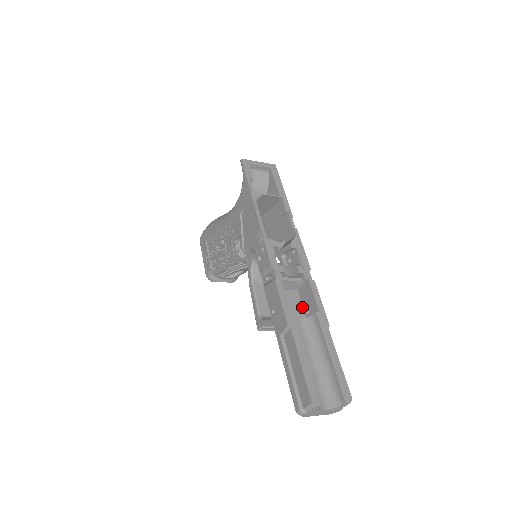
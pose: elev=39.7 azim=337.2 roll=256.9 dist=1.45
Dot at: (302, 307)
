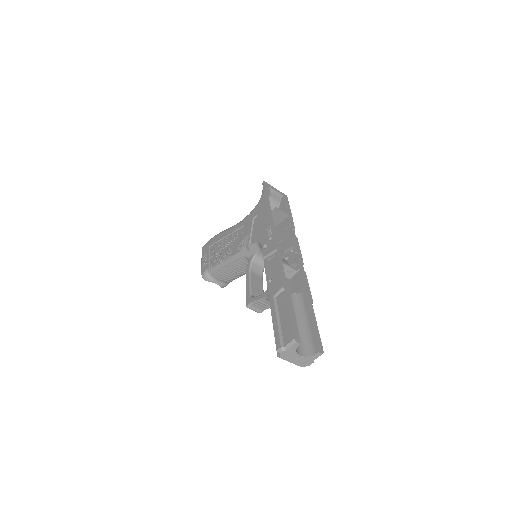
Dot at: (291, 291)
